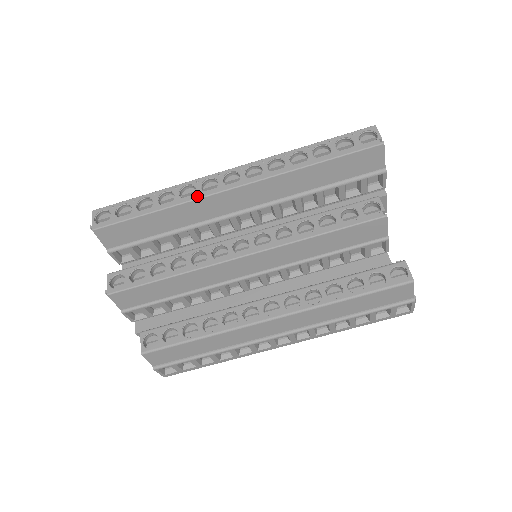
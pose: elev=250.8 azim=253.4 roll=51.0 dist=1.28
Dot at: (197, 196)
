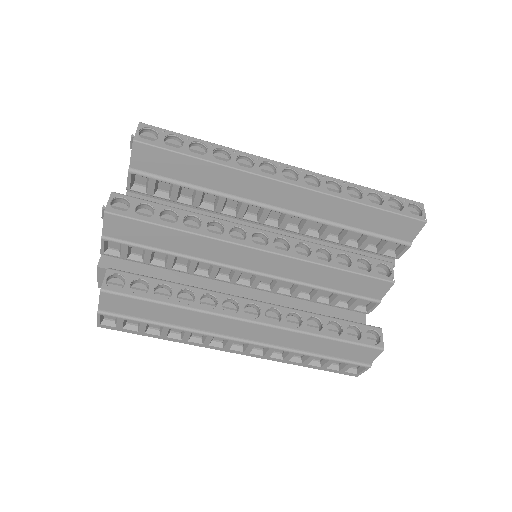
Dot at: (254, 171)
